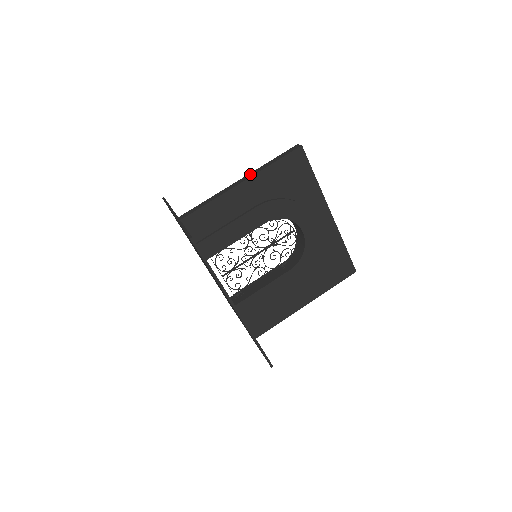
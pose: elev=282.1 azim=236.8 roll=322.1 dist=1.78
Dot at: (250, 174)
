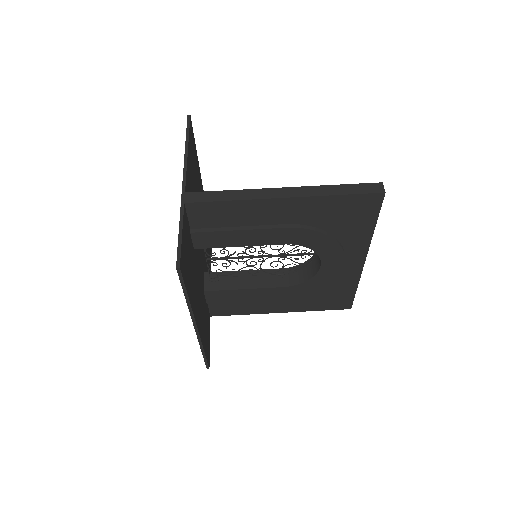
Dot at: (301, 190)
